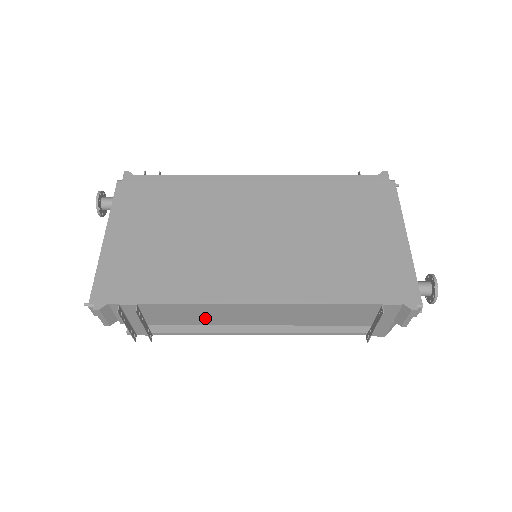
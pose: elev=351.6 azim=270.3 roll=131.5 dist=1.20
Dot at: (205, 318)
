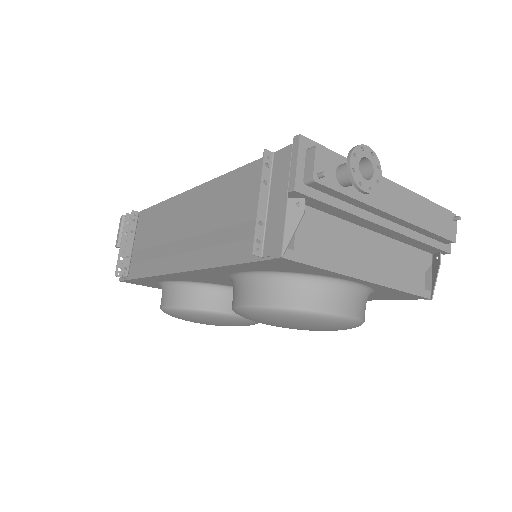
Dot at: (160, 232)
